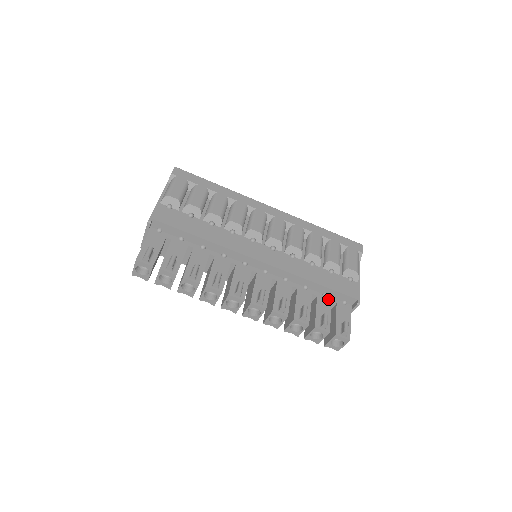
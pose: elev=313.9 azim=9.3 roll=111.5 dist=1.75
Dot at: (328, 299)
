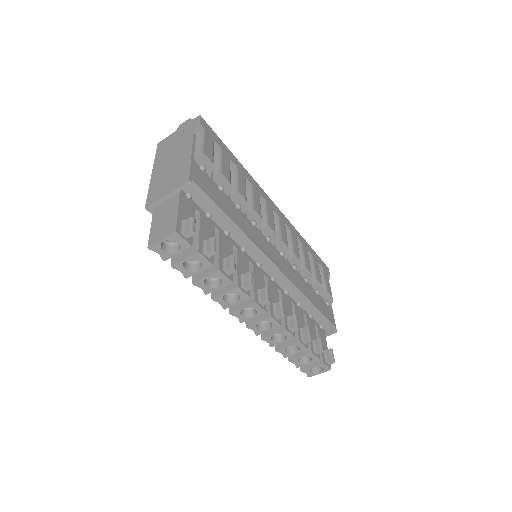
Dot at: (312, 321)
